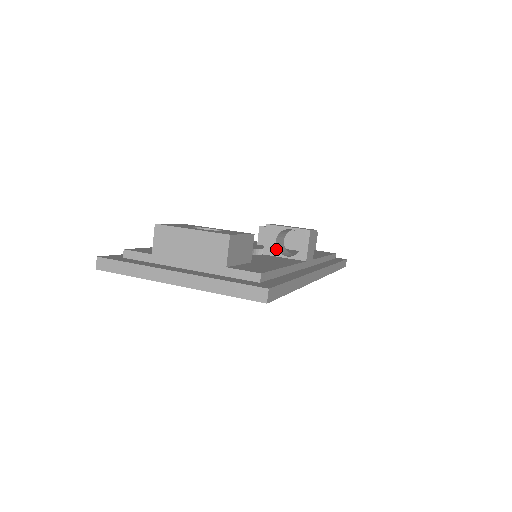
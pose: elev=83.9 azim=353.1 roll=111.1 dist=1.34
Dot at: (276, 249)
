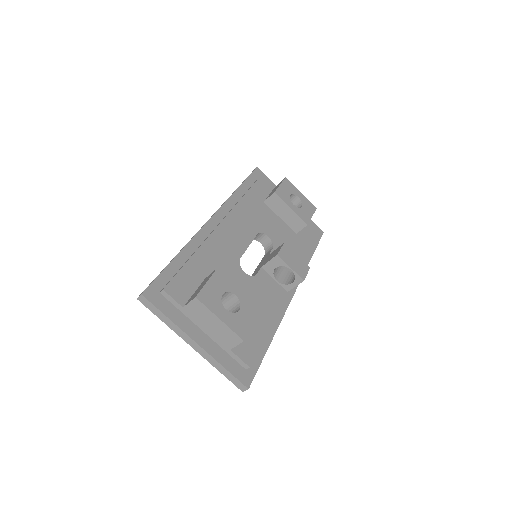
Dot at: (273, 272)
